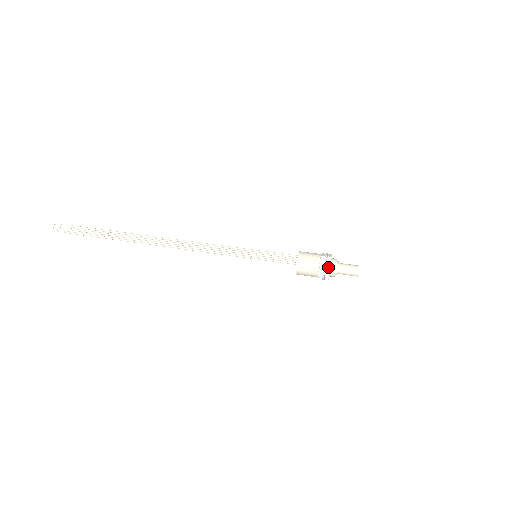
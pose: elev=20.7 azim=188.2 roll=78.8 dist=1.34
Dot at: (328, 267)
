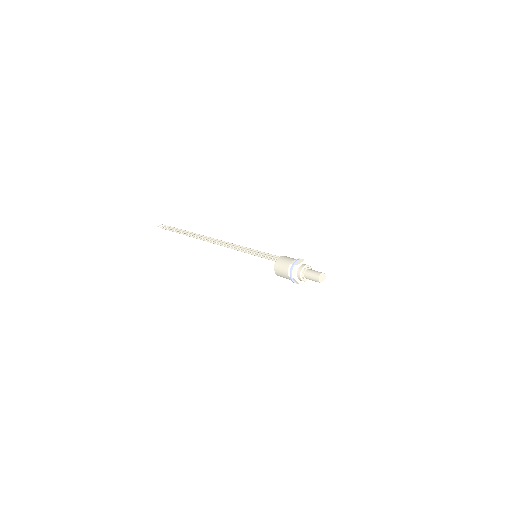
Dot at: (297, 264)
